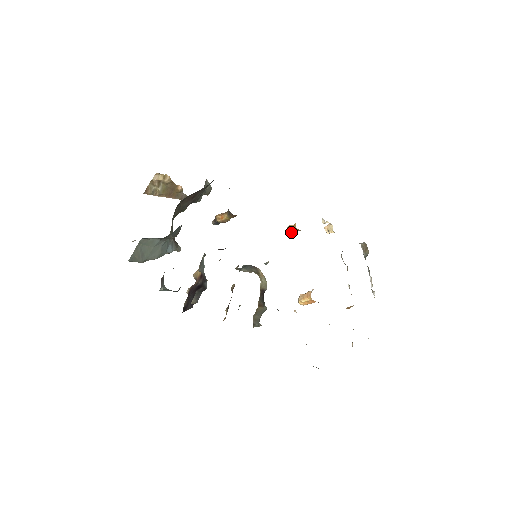
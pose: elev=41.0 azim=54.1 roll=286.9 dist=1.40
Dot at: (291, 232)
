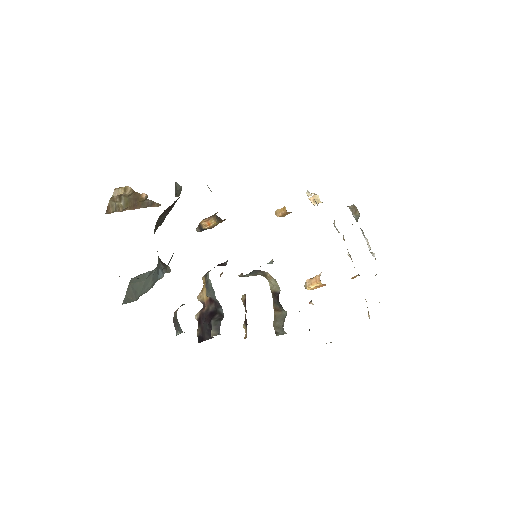
Dot at: (281, 216)
